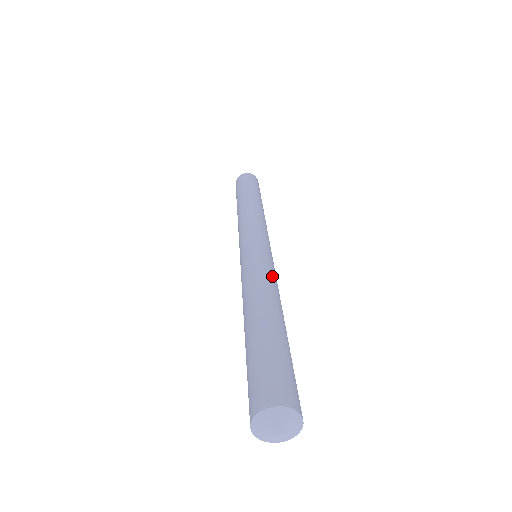
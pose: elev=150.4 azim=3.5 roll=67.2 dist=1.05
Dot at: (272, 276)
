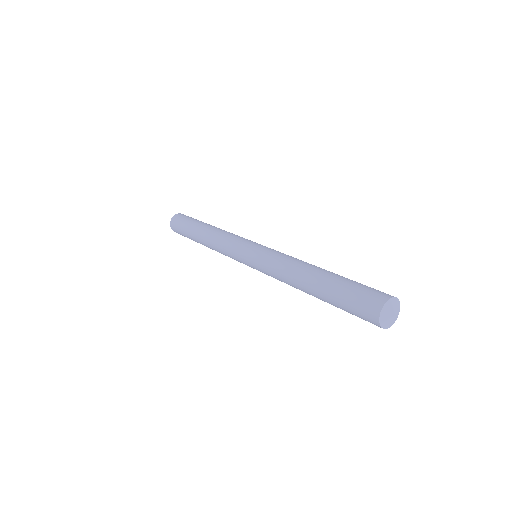
Dot at: occluded
